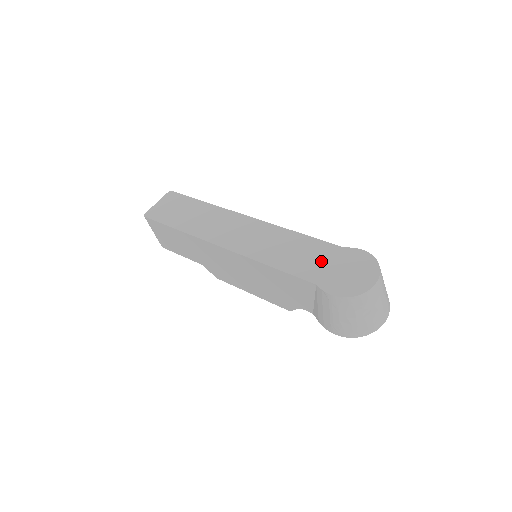
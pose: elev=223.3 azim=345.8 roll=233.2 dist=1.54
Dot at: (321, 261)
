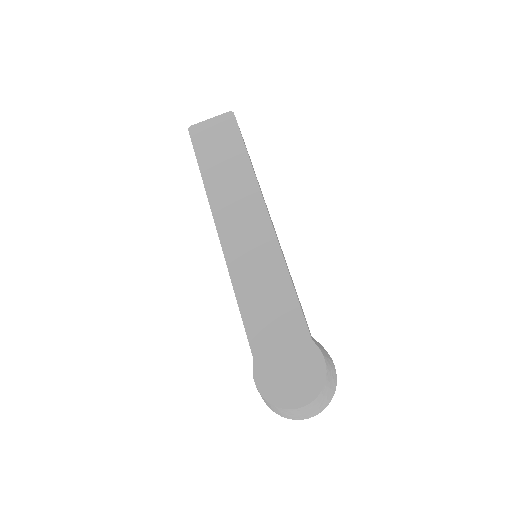
Dot at: (280, 337)
